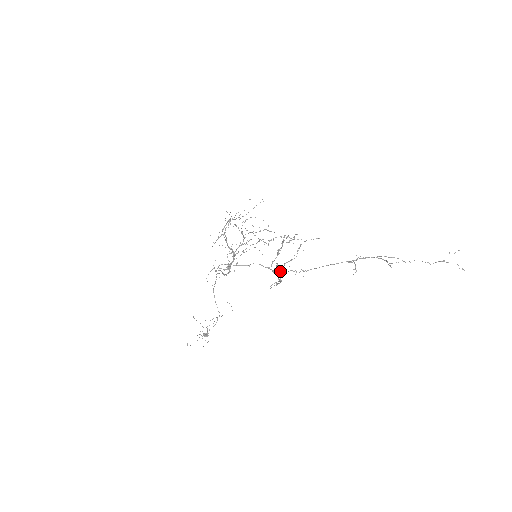
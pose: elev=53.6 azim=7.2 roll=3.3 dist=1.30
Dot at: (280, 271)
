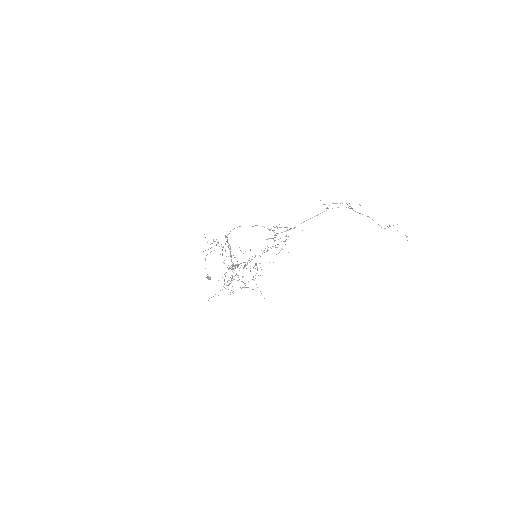
Dot at: occluded
